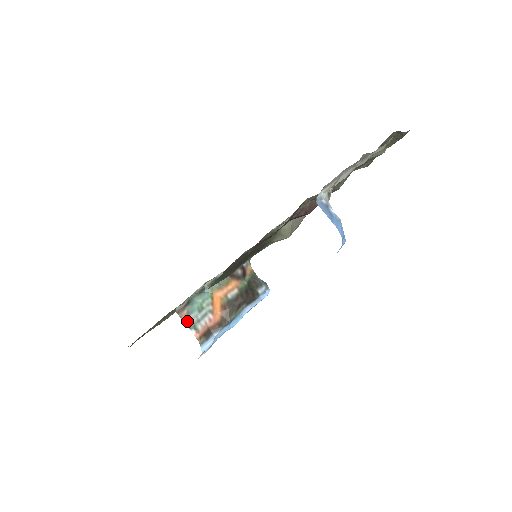
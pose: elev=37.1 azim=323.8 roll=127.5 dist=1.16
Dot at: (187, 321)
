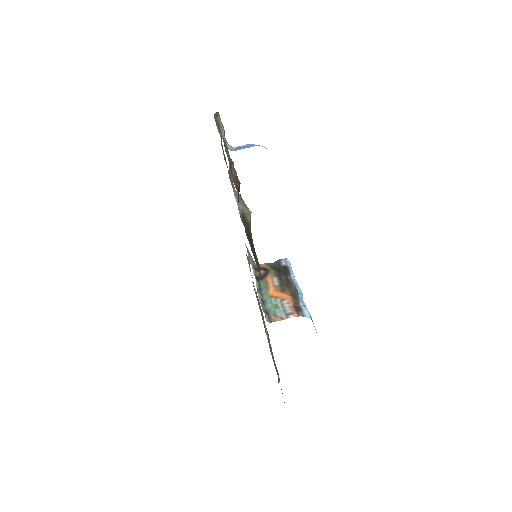
Dot at: (280, 318)
